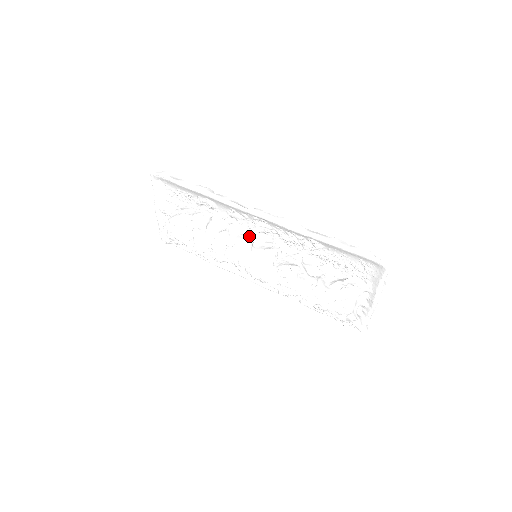
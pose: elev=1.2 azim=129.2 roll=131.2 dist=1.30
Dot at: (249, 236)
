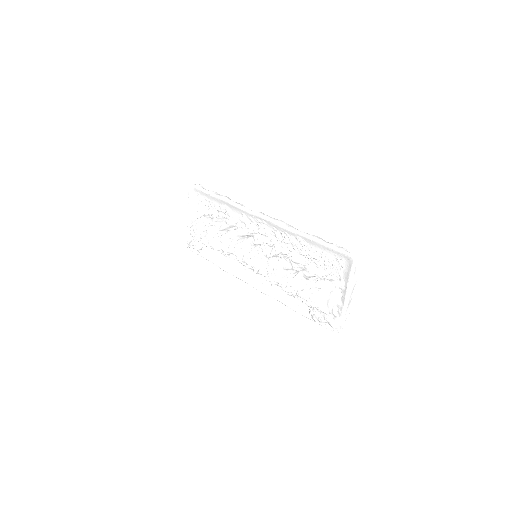
Dot at: (252, 236)
